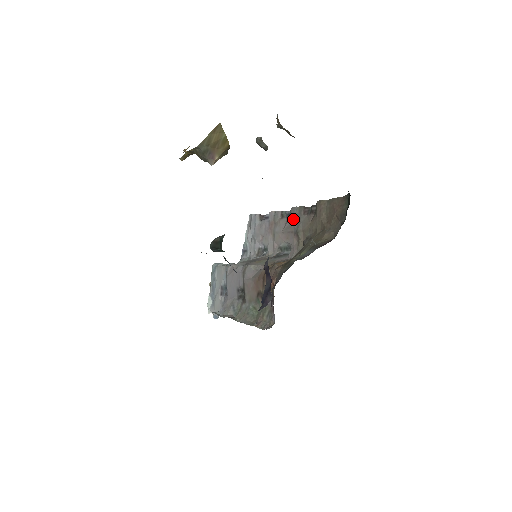
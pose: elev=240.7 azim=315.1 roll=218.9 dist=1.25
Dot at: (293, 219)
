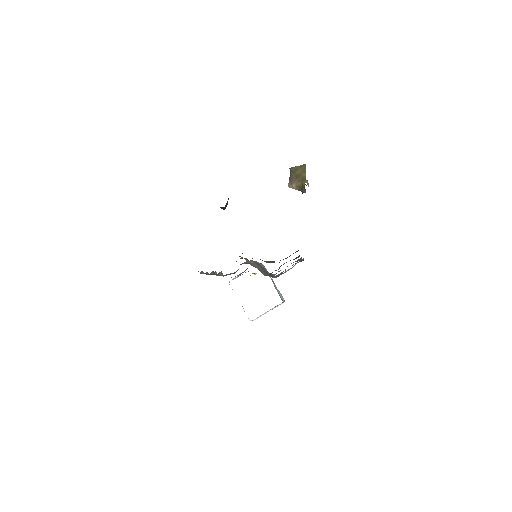
Dot at: occluded
